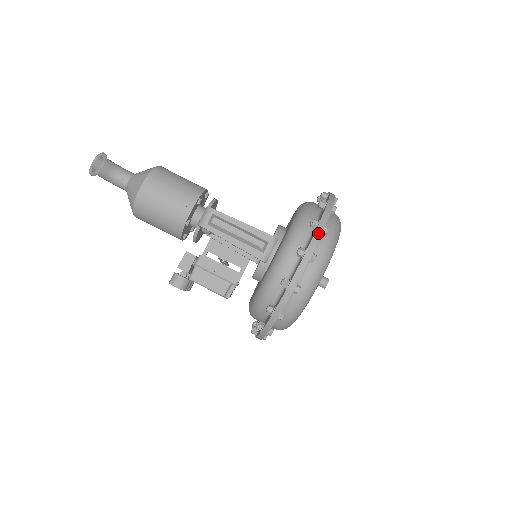
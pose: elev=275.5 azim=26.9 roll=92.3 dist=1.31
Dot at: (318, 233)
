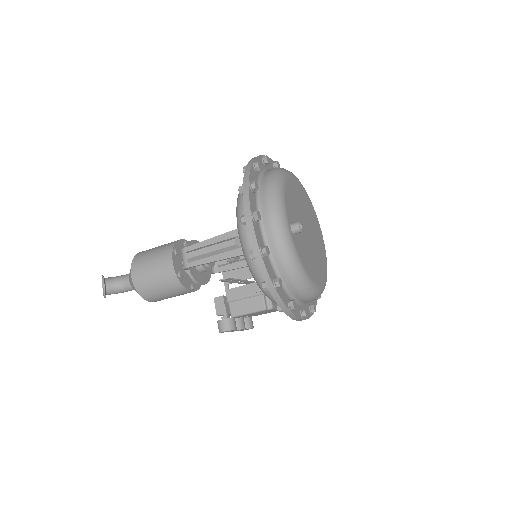
Dot at: (245, 193)
